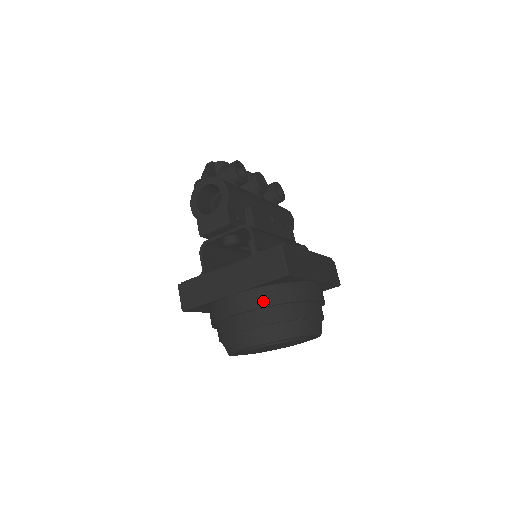
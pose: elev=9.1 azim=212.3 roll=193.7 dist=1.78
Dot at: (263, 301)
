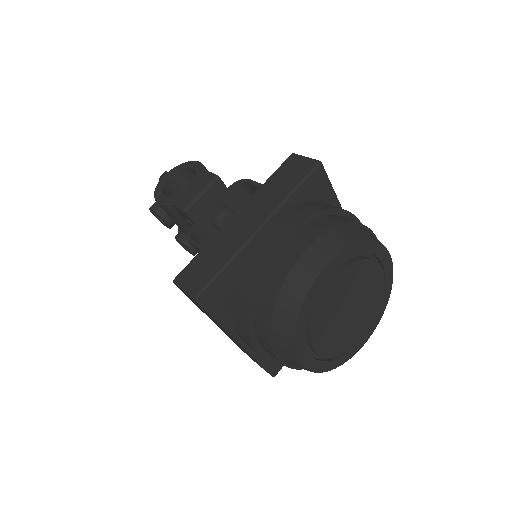
Dot at: (307, 211)
